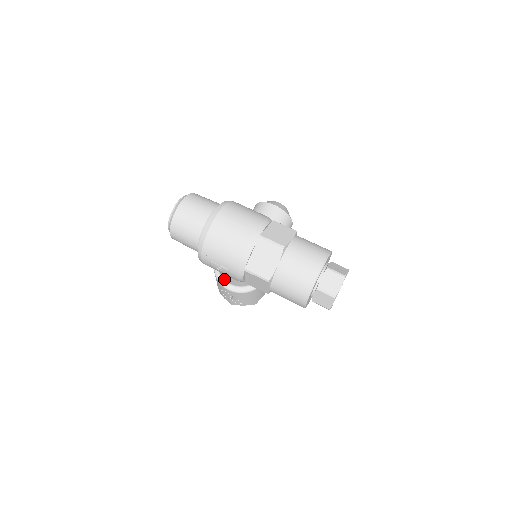
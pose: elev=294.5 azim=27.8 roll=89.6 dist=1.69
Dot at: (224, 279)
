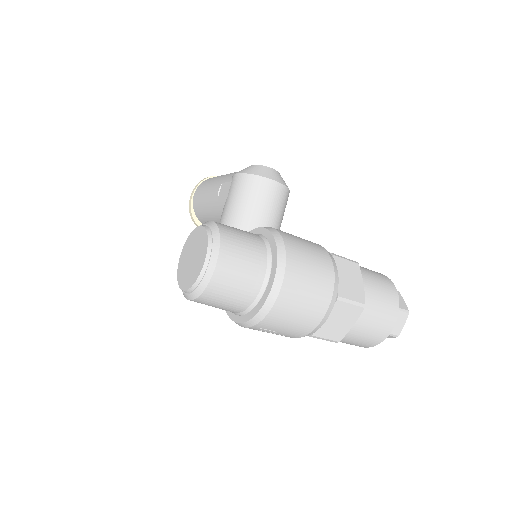
Dot at: occluded
